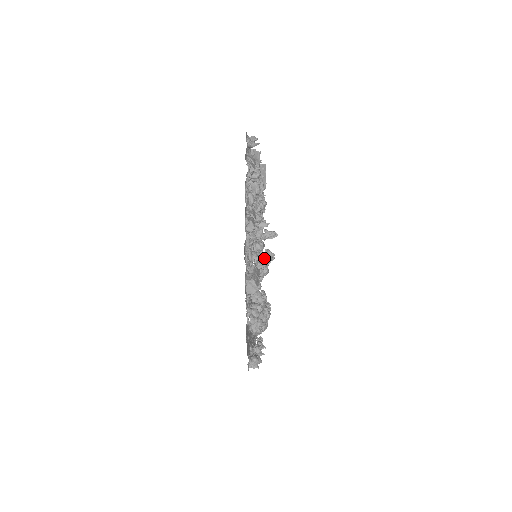
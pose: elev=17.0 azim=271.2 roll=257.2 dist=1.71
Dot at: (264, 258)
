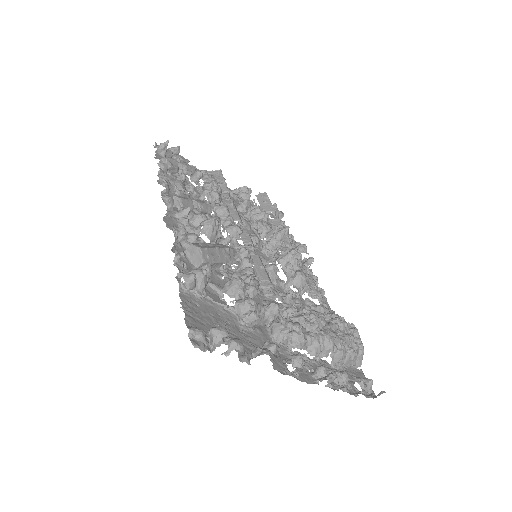
Dot at: (206, 220)
